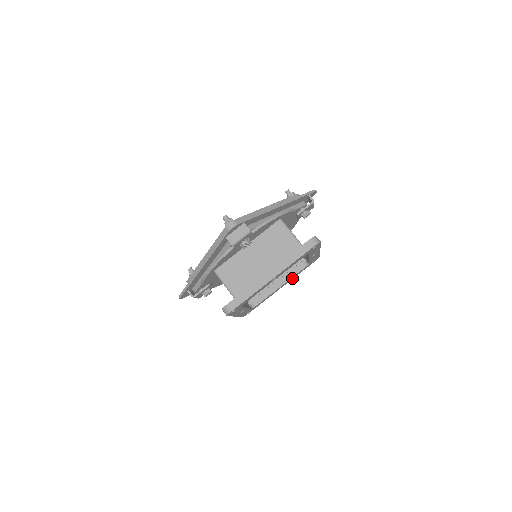
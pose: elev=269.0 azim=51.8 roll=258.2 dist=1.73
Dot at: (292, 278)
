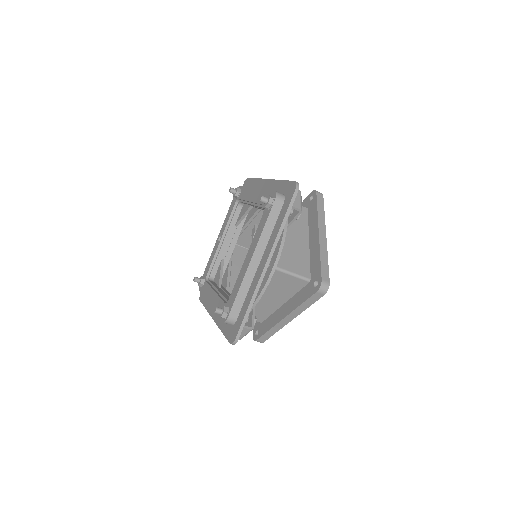
Dot at: occluded
